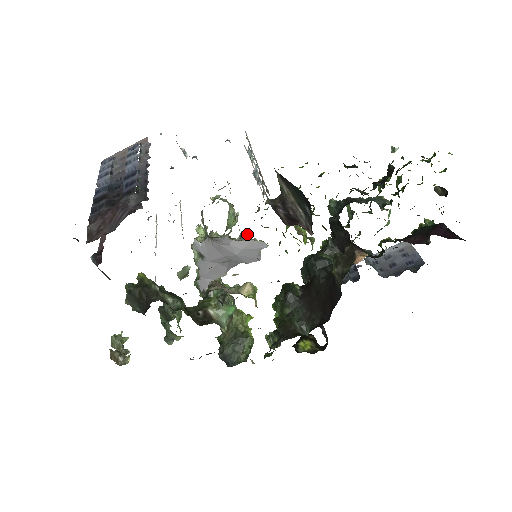
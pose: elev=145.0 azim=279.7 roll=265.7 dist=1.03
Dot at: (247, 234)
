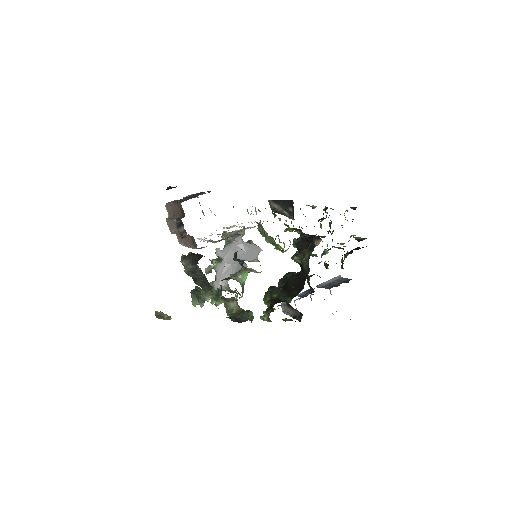
Dot at: (251, 241)
